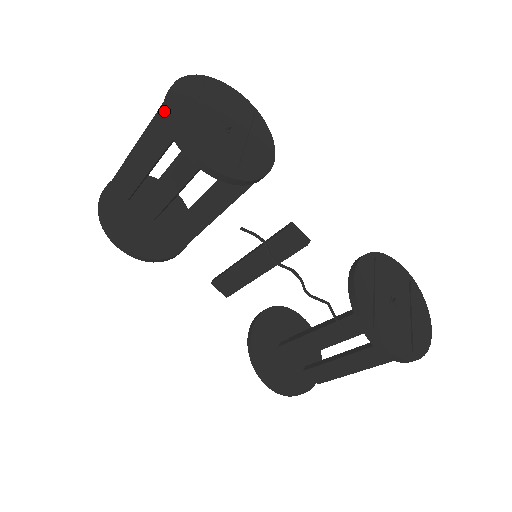
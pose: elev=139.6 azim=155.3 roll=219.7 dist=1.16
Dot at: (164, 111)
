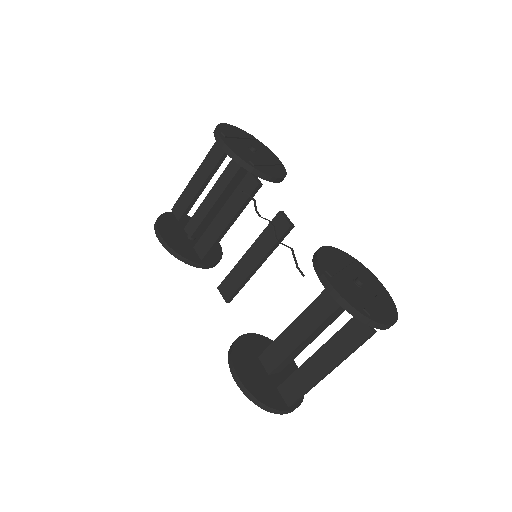
Dot at: occluded
